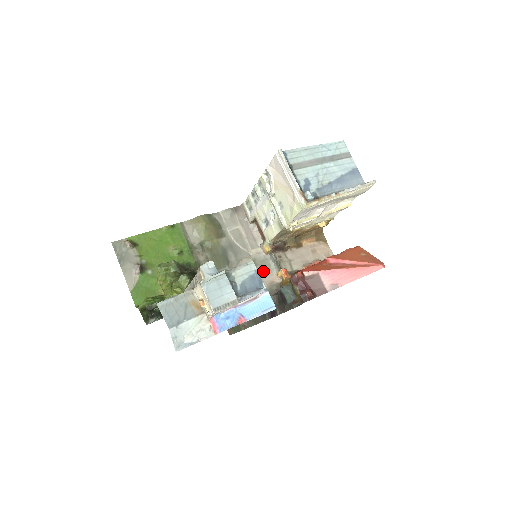
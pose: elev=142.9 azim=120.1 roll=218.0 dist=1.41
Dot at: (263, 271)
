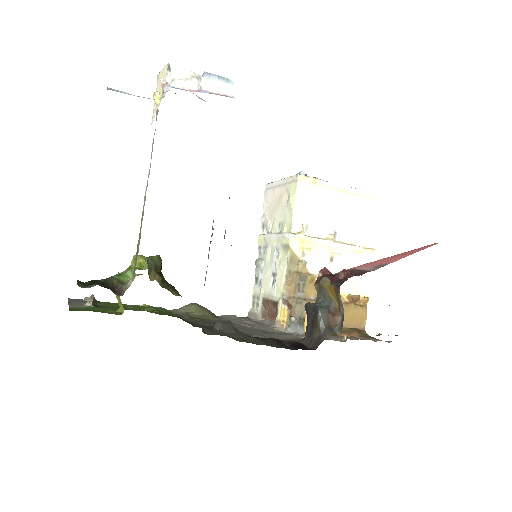
Dot at: (281, 335)
